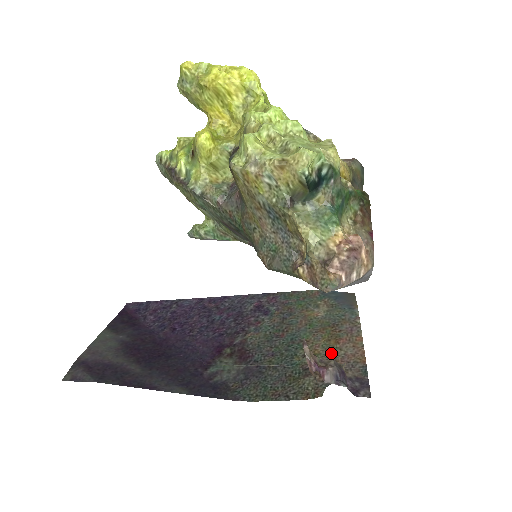
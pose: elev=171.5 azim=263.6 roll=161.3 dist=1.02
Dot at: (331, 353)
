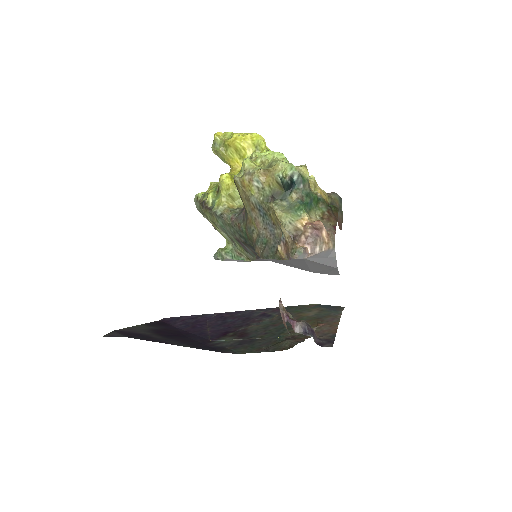
Dot at: occluded
